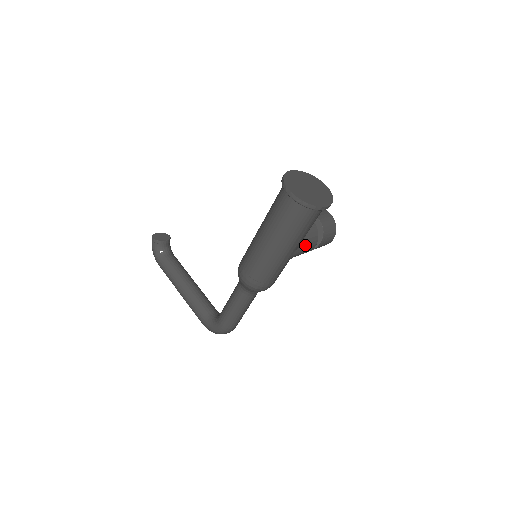
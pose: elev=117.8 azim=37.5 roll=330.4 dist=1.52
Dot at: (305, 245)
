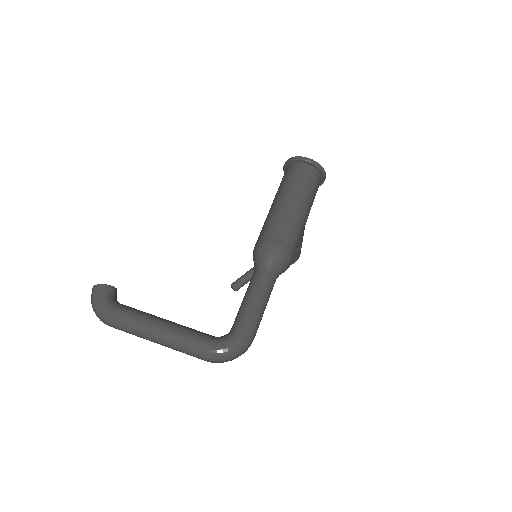
Dot at: occluded
